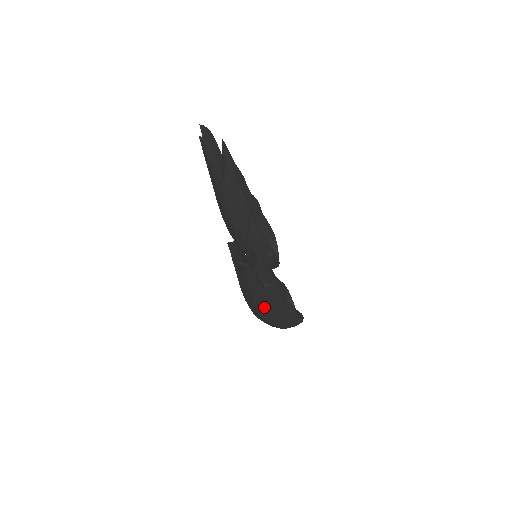
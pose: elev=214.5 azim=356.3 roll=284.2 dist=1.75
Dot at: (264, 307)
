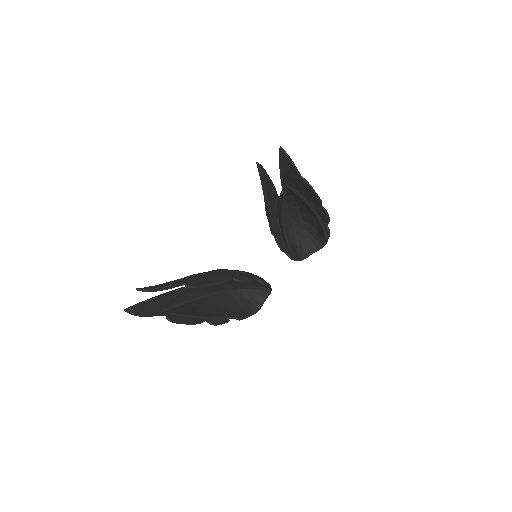
Dot at: occluded
